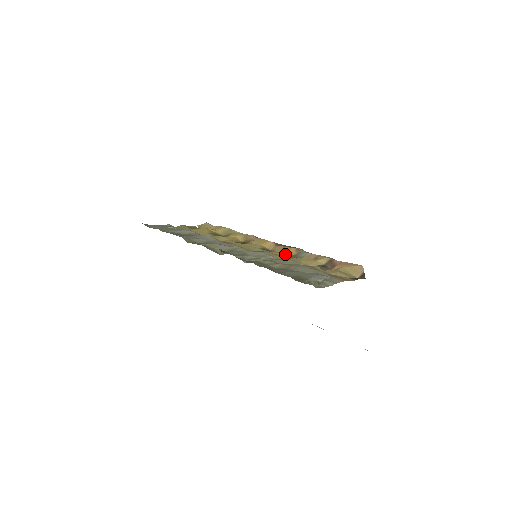
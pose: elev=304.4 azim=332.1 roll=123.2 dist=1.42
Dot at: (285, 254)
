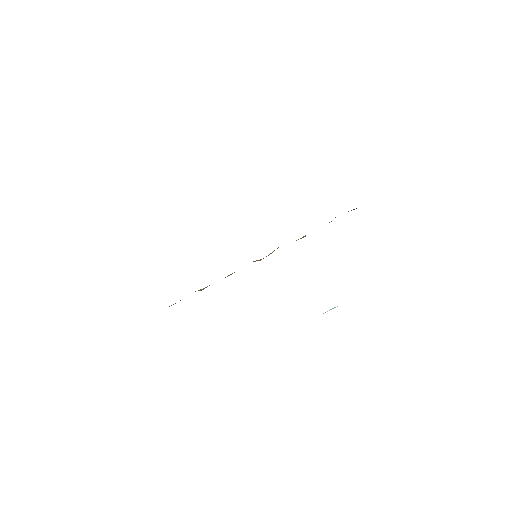
Dot at: occluded
